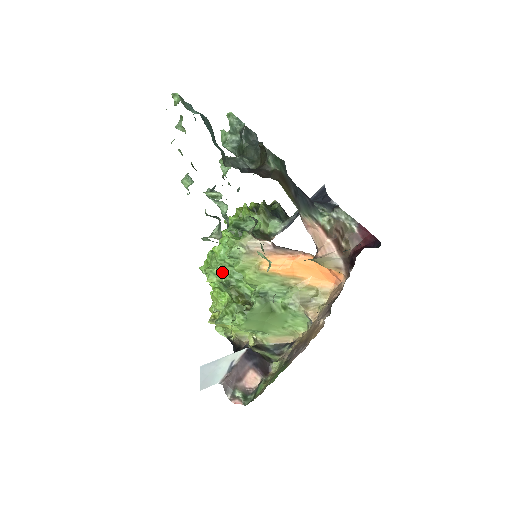
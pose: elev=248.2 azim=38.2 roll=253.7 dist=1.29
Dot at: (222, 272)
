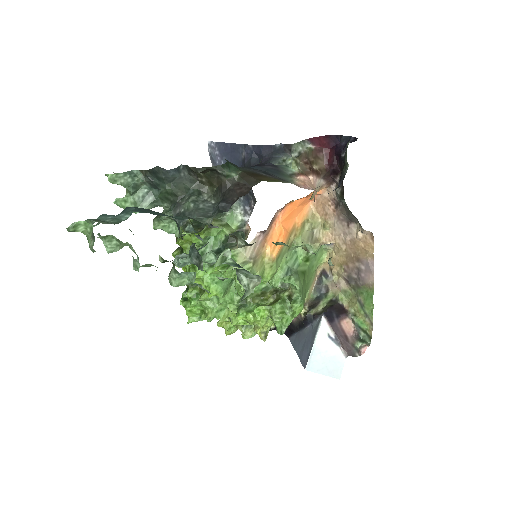
Dot at: (228, 301)
